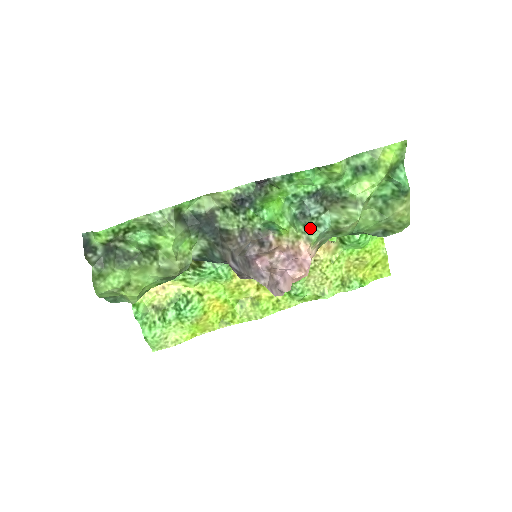
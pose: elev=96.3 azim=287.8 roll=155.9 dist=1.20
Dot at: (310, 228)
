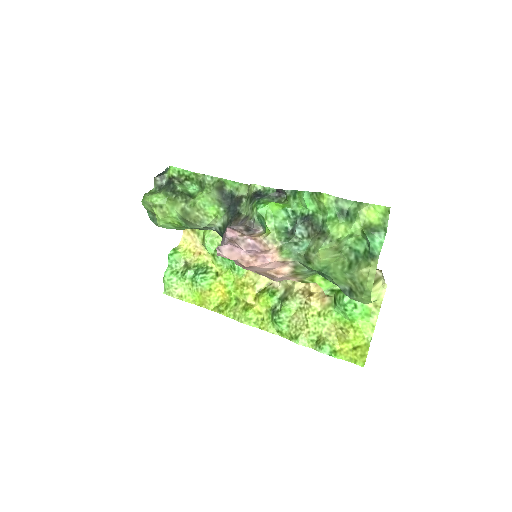
Dot at: (289, 242)
